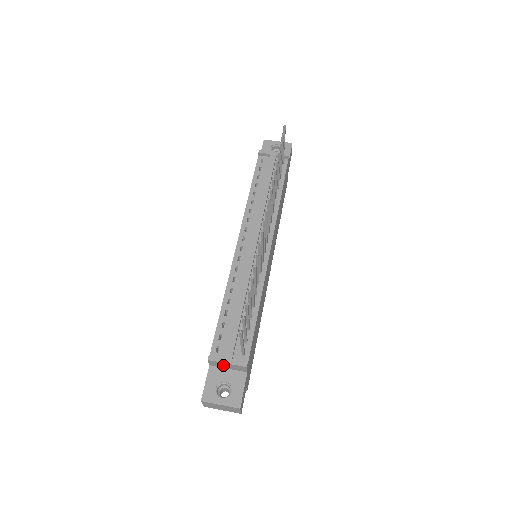
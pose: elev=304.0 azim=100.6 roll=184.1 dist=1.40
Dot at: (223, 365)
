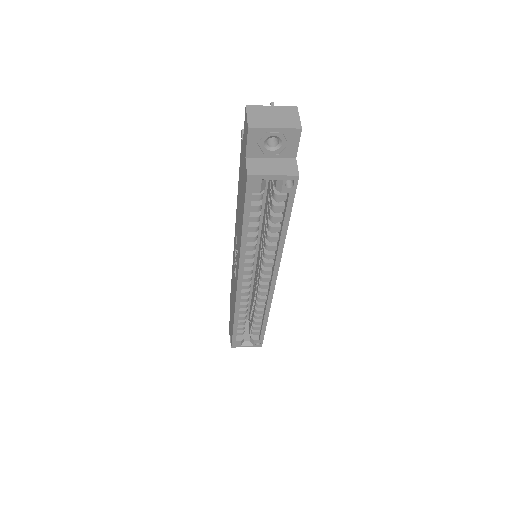
Dot at: occluded
